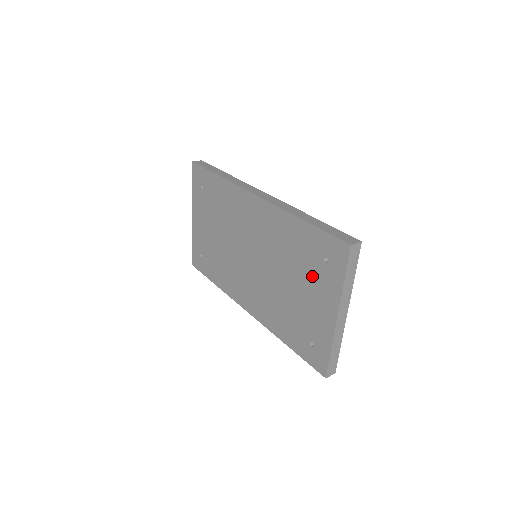
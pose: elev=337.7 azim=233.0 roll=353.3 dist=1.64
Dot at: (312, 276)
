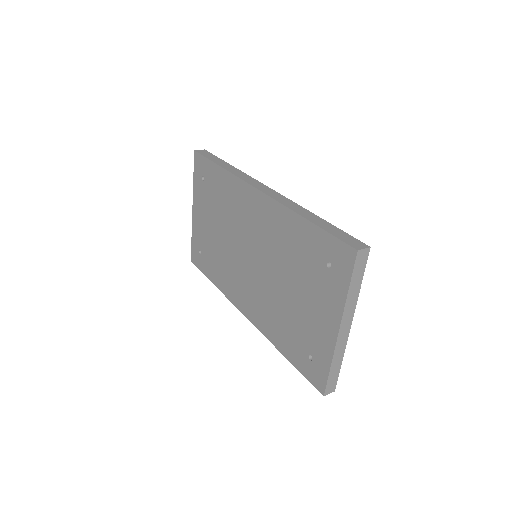
Dot at: (314, 282)
